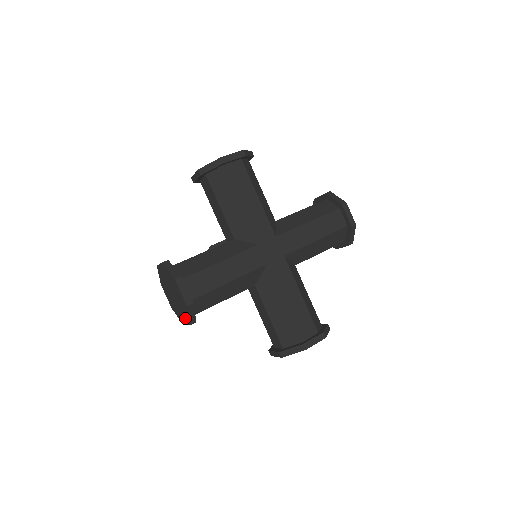
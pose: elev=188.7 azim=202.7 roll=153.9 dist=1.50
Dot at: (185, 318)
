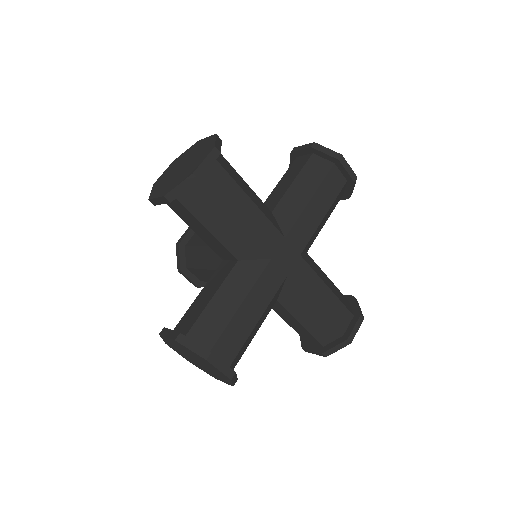
Dot at: (222, 380)
